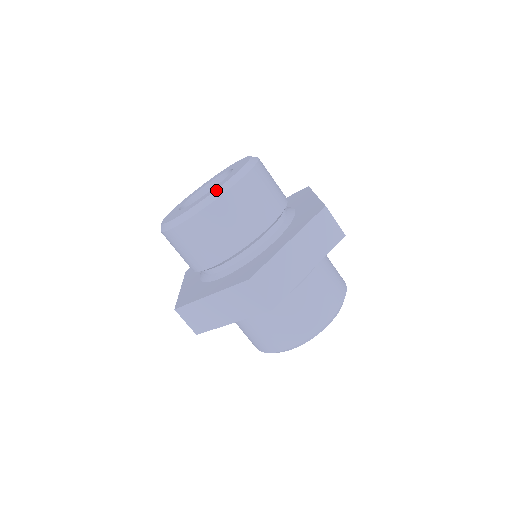
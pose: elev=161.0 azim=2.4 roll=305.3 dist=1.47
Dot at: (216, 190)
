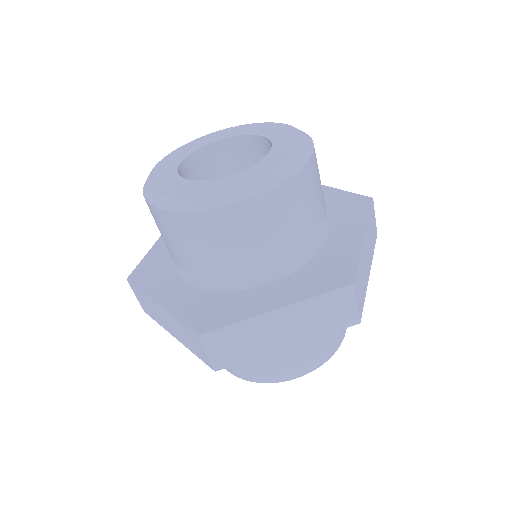
Dot at: (216, 195)
